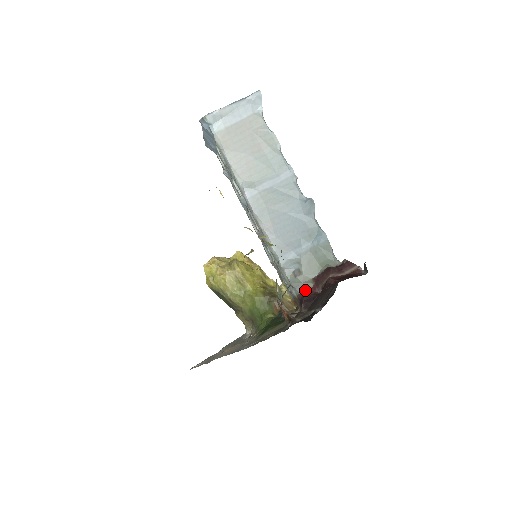
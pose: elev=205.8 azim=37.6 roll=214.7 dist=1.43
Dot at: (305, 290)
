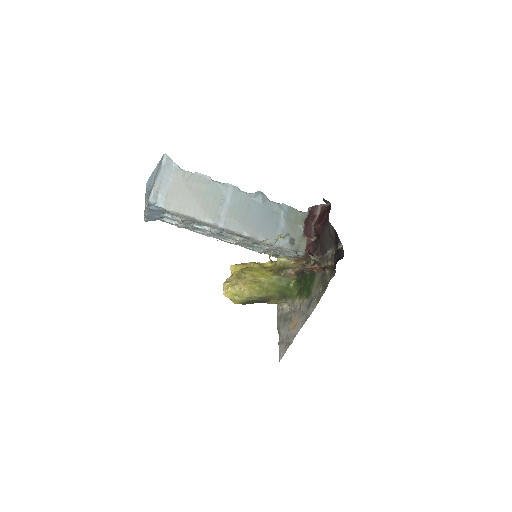
Dot at: (306, 246)
